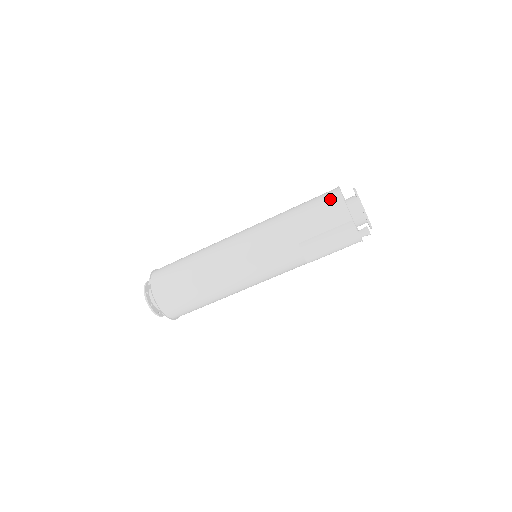
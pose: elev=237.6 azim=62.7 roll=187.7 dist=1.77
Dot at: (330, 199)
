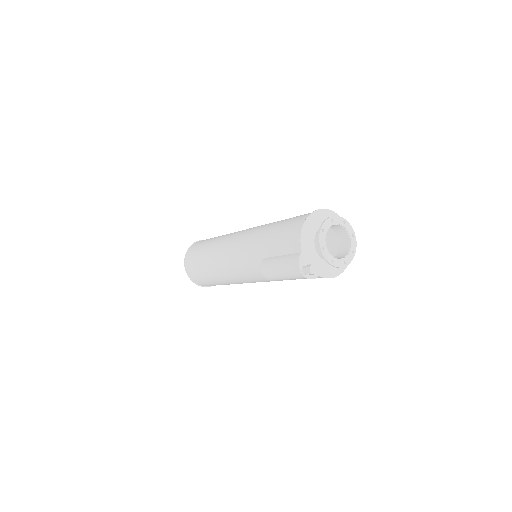
Dot at: (297, 222)
